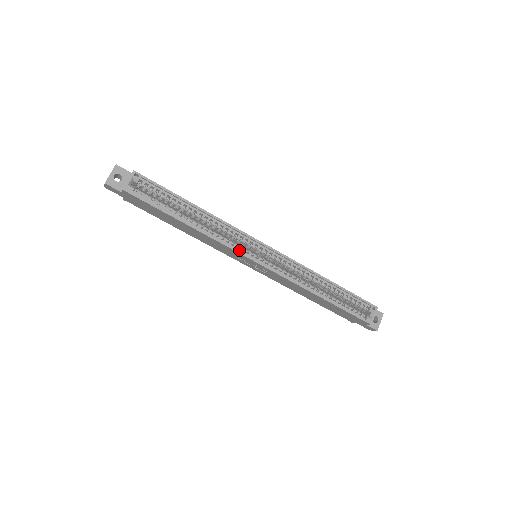
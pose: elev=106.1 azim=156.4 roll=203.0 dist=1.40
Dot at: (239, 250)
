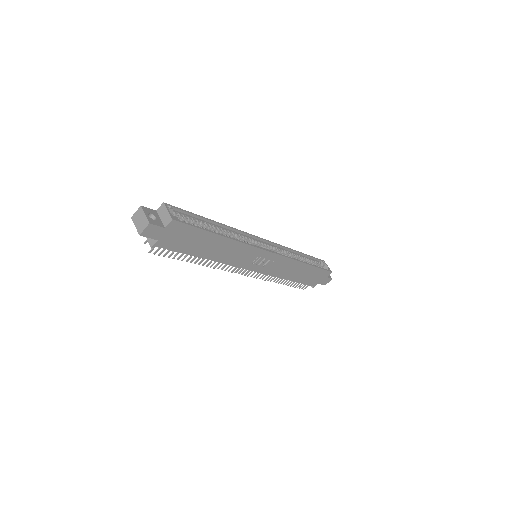
Dot at: (256, 247)
